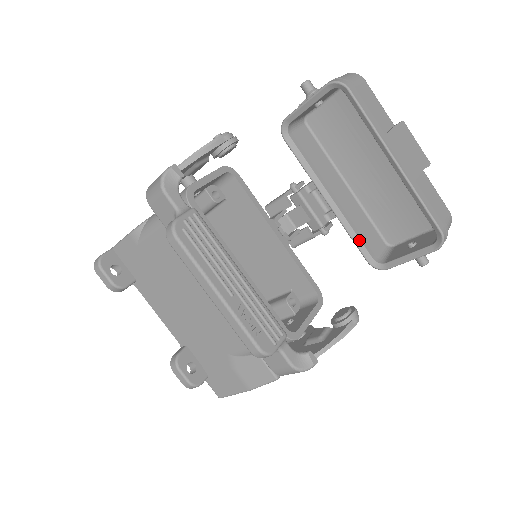
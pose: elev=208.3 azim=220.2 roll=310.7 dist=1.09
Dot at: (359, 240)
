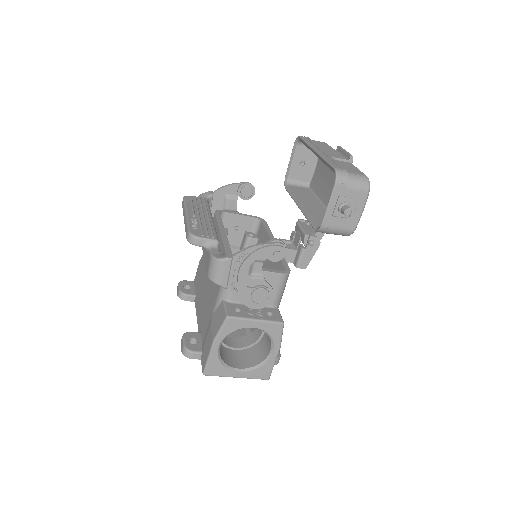
Dot at: (311, 219)
